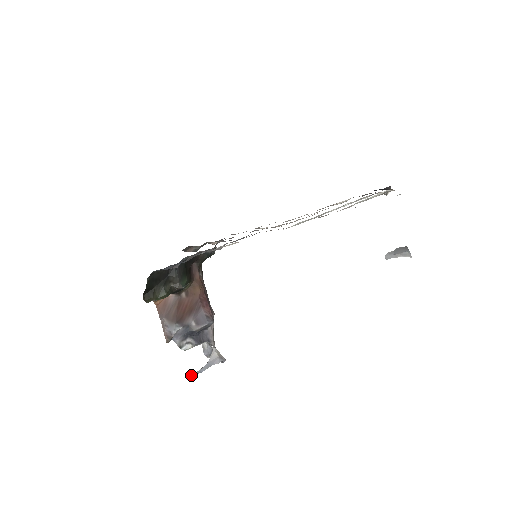
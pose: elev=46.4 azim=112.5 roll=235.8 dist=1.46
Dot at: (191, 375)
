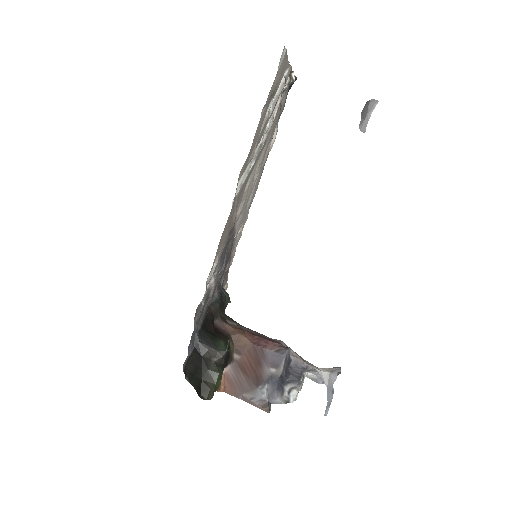
Dot at: (325, 415)
